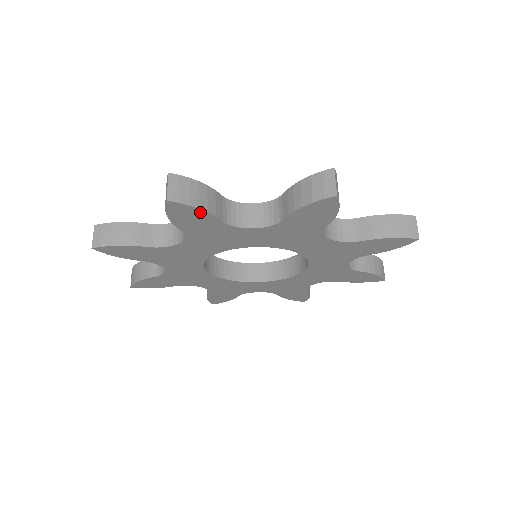
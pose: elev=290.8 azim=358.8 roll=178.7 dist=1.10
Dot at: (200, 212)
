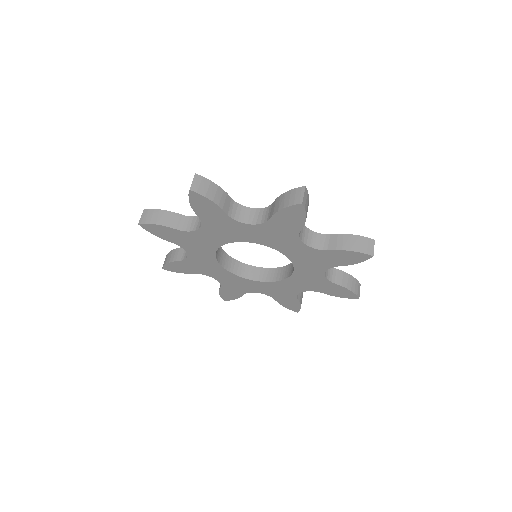
Dot at: (160, 227)
